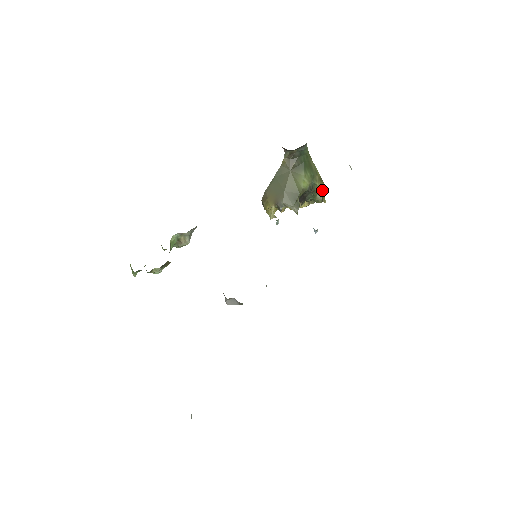
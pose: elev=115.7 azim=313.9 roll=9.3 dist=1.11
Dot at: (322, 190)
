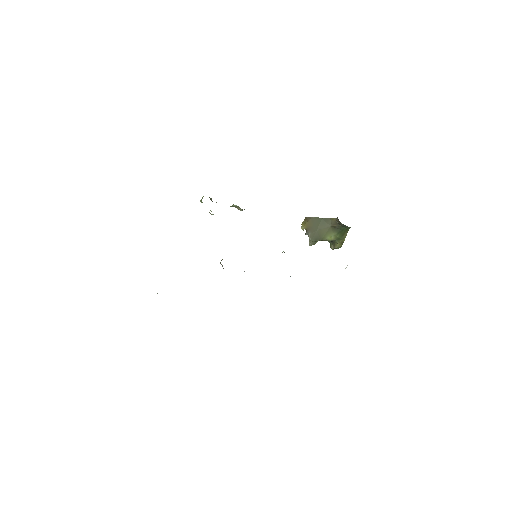
Dot at: (337, 247)
